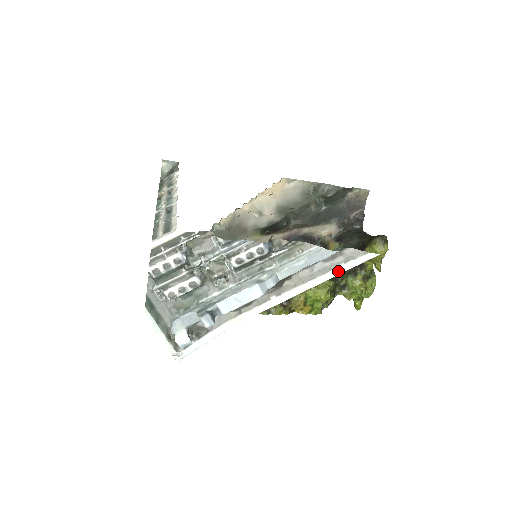
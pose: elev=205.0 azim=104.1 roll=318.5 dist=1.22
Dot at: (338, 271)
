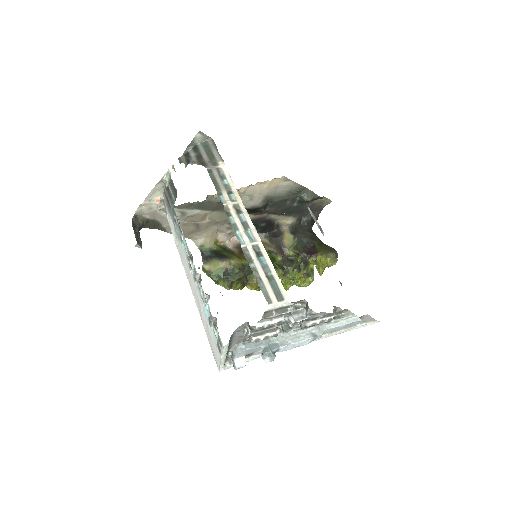
Dot at: (354, 328)
